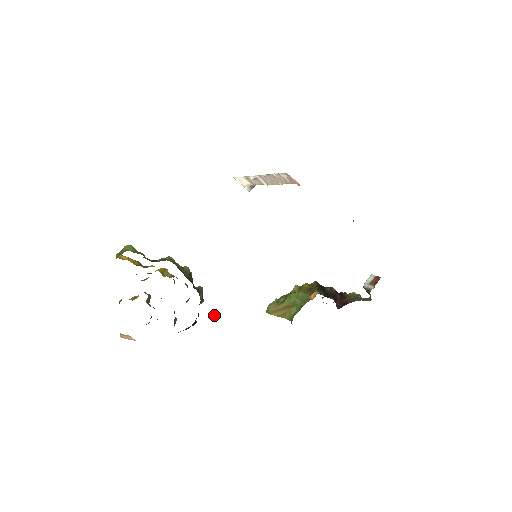
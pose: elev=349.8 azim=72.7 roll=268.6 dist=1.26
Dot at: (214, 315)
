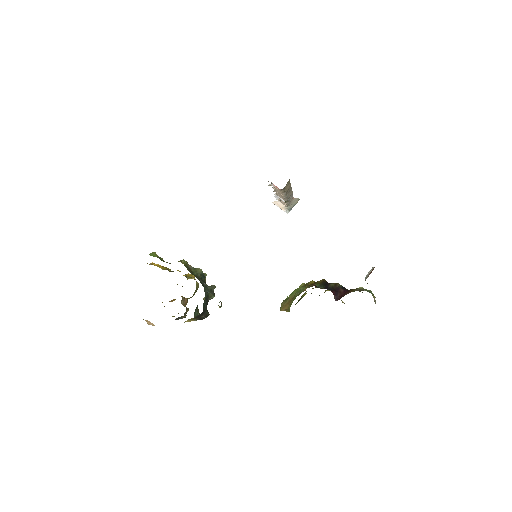
Dot at: occluded
